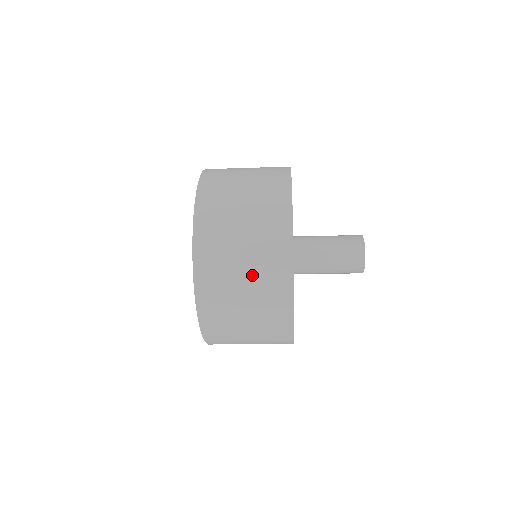
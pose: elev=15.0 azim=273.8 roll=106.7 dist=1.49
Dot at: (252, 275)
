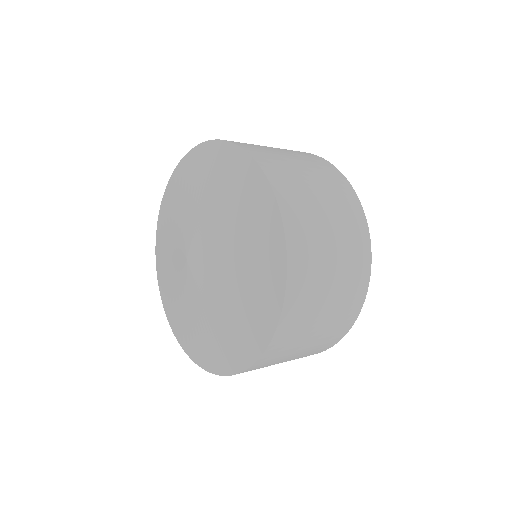
Dot at: (333, 210)
